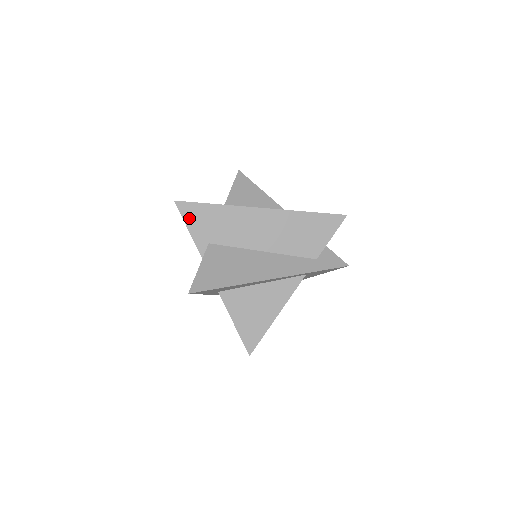
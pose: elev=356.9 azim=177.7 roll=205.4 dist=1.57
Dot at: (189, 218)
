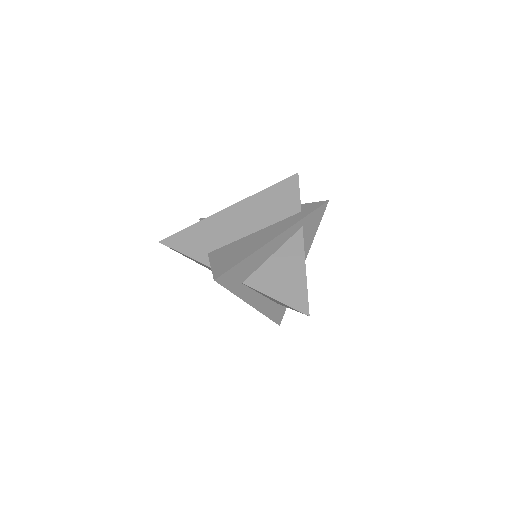
Dot at: (179, 246)
